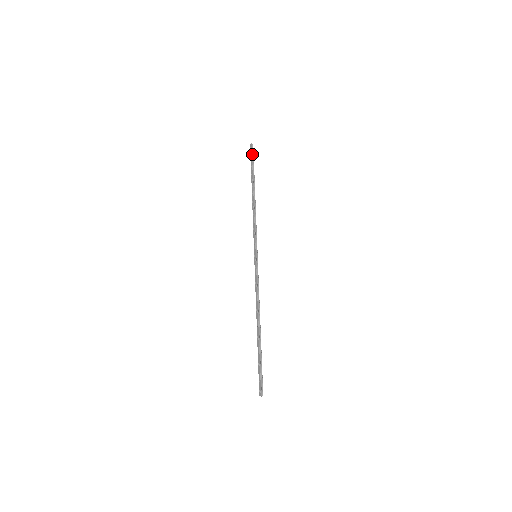
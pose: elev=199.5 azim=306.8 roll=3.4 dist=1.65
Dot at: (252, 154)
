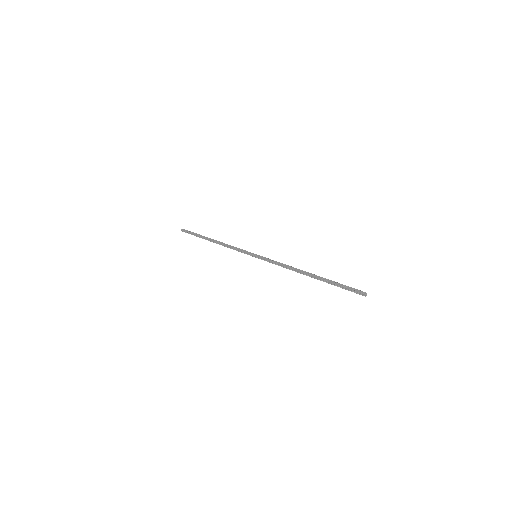
Dot at: (188, 231)
